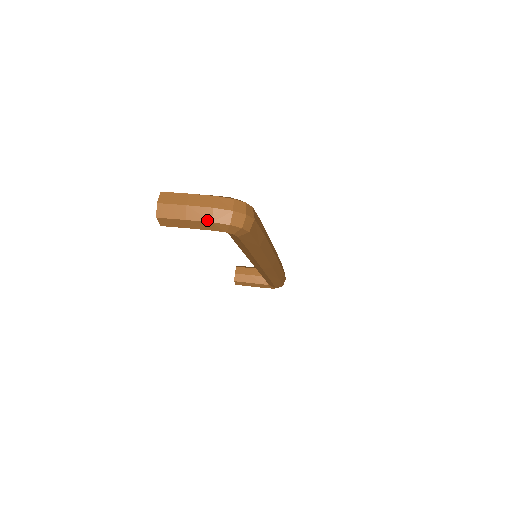
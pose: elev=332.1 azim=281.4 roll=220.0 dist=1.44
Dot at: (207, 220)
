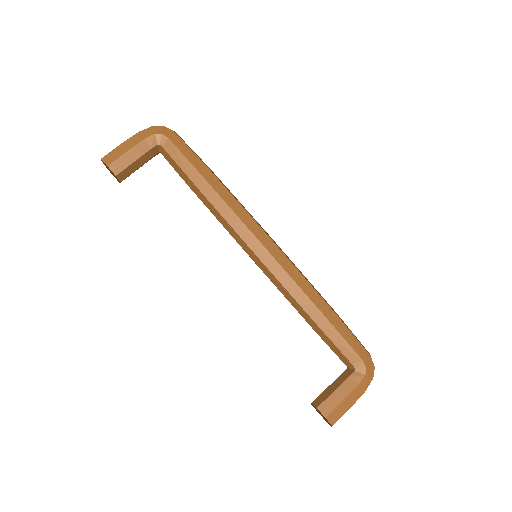
Dot at: occluded
